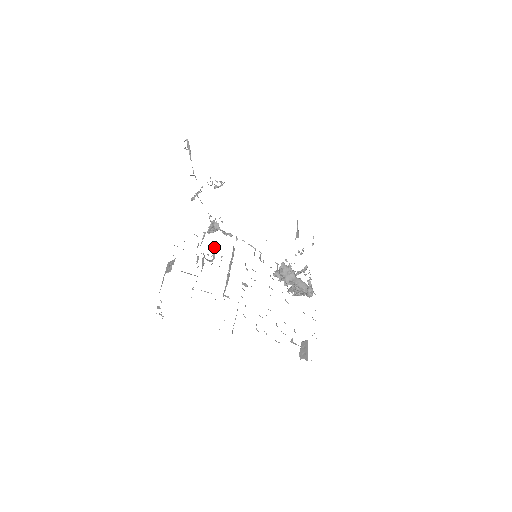
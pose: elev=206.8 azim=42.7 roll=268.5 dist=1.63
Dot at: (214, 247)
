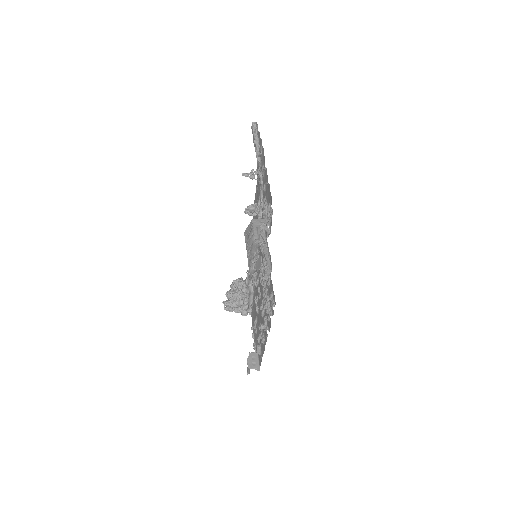
Dot at: occluded
